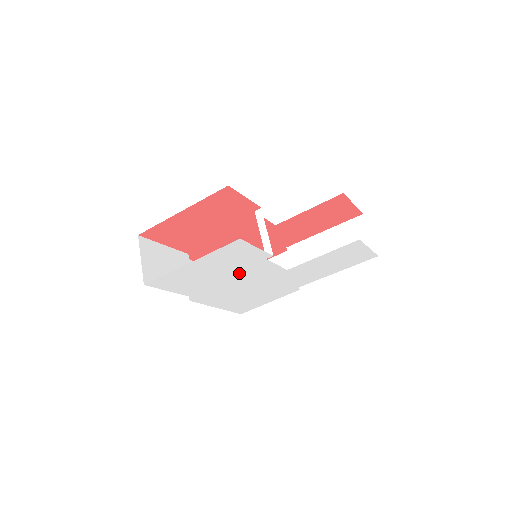
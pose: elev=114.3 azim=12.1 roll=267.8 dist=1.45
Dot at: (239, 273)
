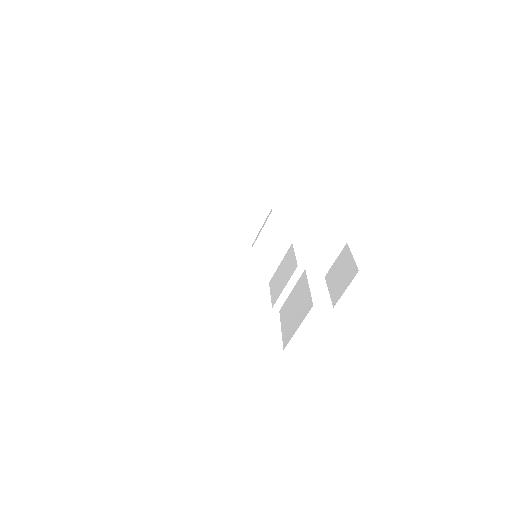
Dot at: occluded
